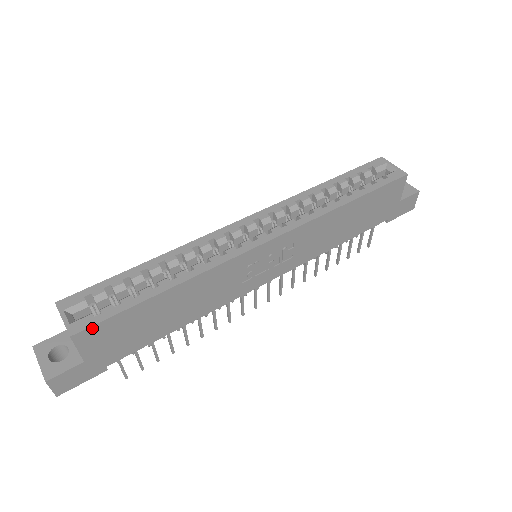
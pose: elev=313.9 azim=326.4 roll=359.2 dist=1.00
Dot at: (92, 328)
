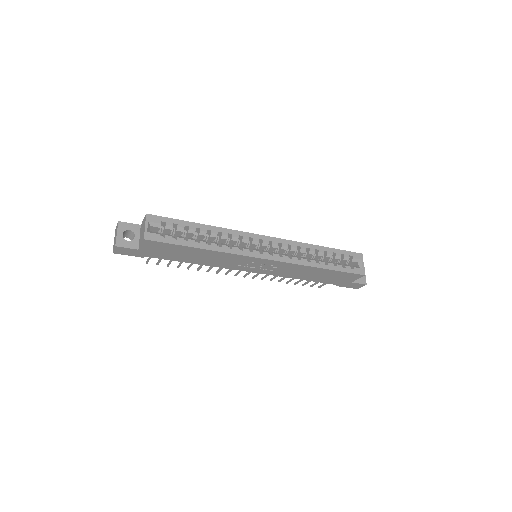
Dot at: (156, 242)
